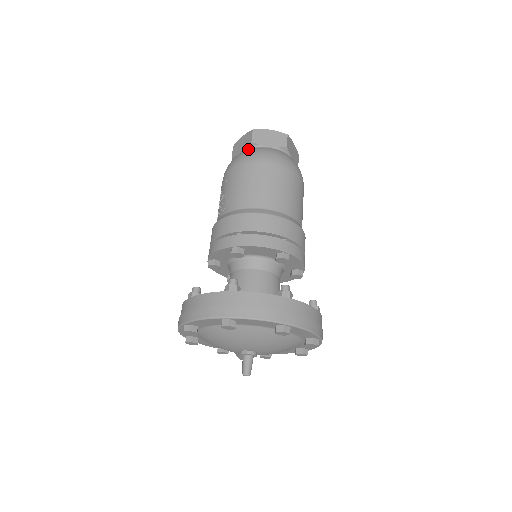
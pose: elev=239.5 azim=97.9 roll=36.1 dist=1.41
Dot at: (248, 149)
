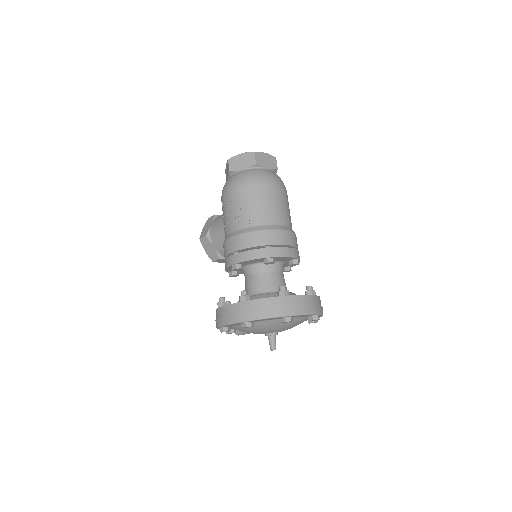
Dot at: (252, 169)
